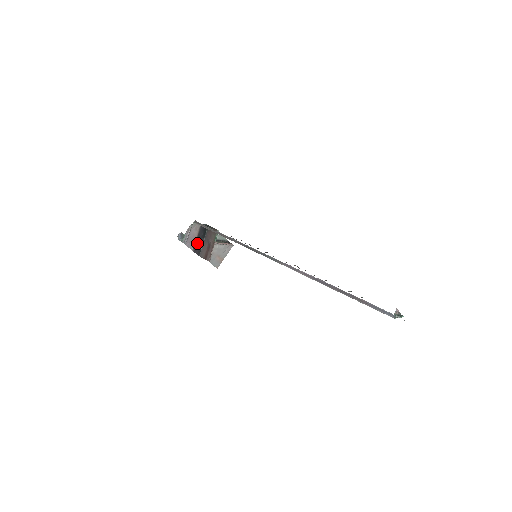
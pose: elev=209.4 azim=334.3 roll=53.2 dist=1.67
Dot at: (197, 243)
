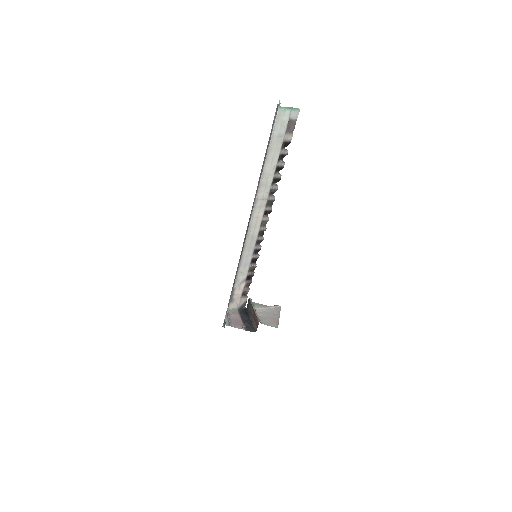
Dot at: (245, 324)
